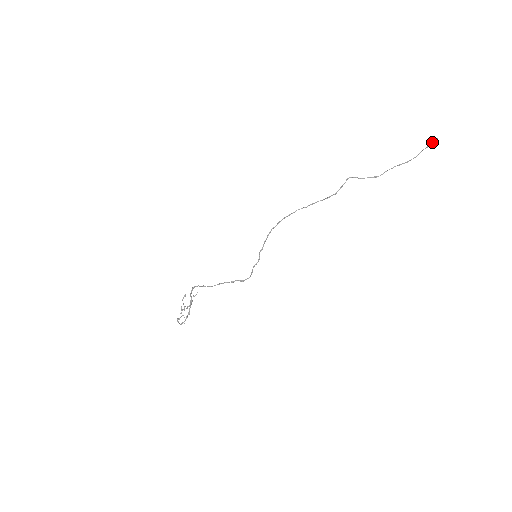
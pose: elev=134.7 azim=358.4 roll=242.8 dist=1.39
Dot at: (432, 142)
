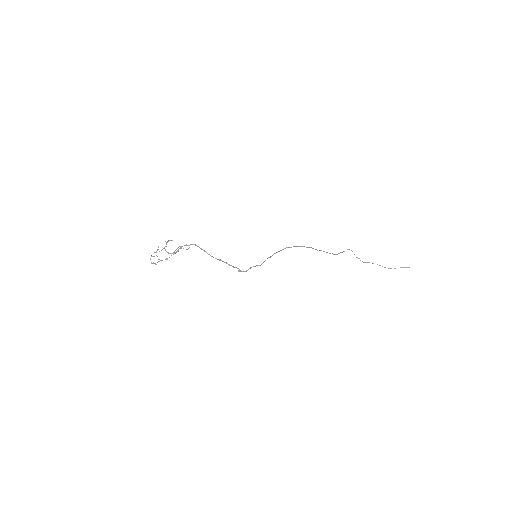
Dot at: (406, 267)
